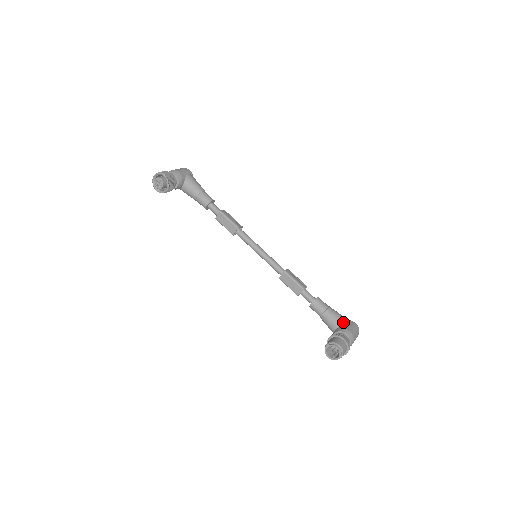
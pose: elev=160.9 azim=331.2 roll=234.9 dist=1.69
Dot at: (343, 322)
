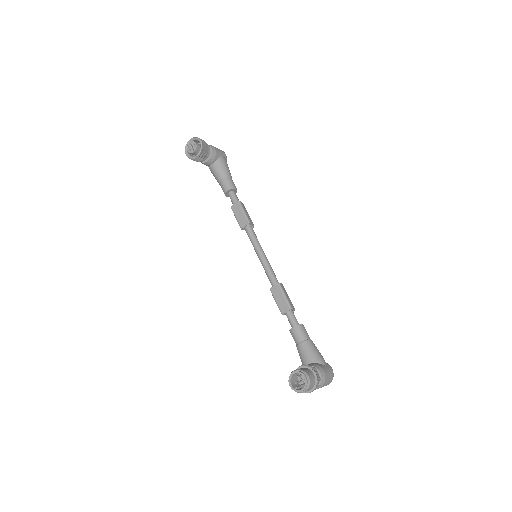
Dot at: (320, 360)
